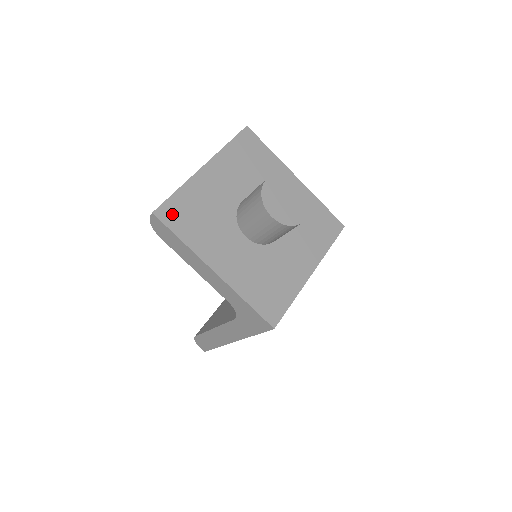
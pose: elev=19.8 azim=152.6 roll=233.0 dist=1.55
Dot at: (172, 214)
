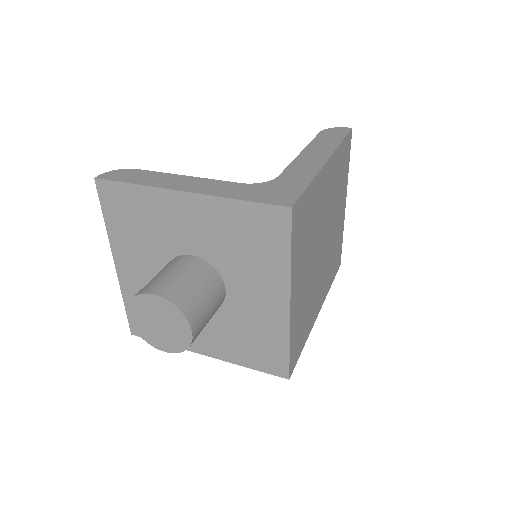
Dot at: occluded
